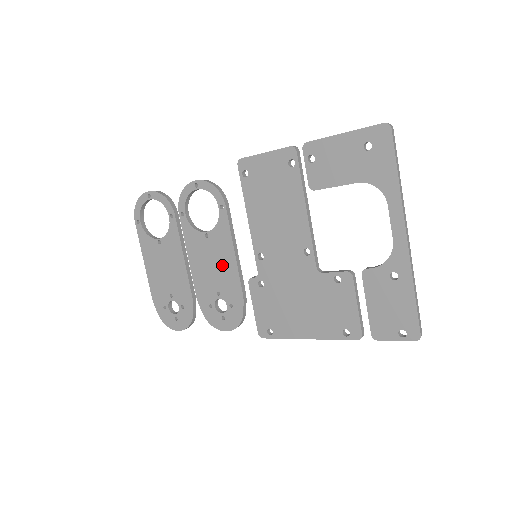
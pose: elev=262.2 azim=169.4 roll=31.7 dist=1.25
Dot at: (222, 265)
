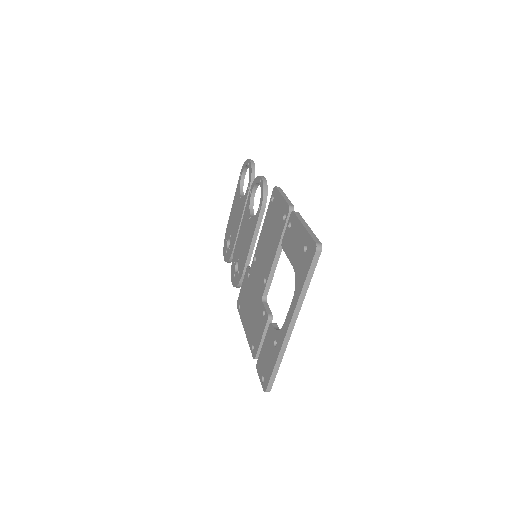
Dot at: (246, 244)
